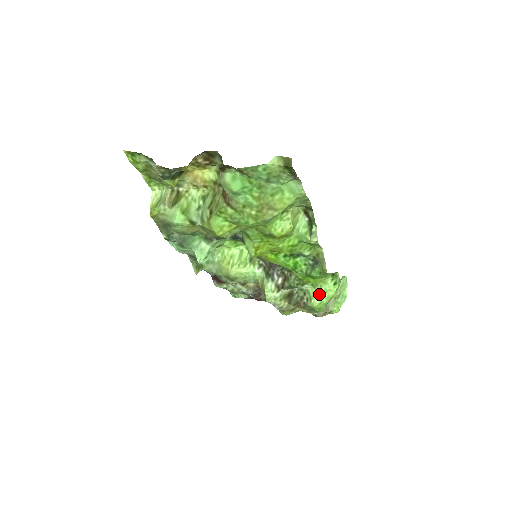
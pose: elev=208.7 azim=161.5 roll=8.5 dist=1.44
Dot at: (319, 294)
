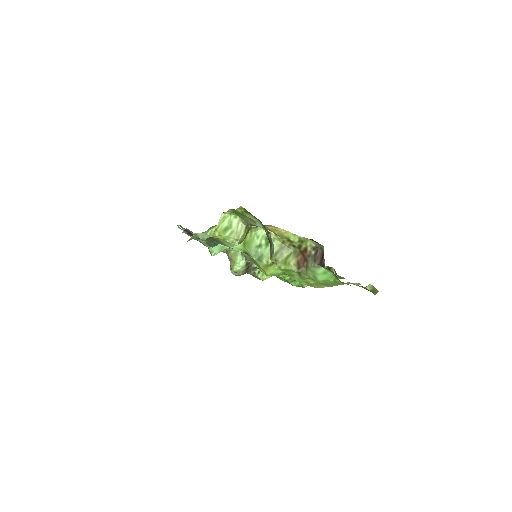
Dot at: occluded
